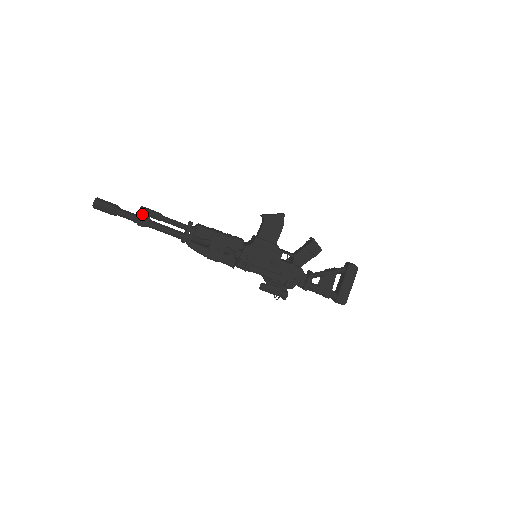
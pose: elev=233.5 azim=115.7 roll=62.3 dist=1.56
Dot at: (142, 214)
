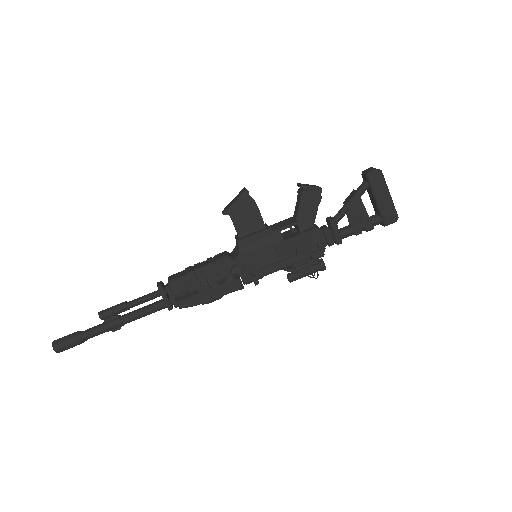
Dot at: (107, 319)
